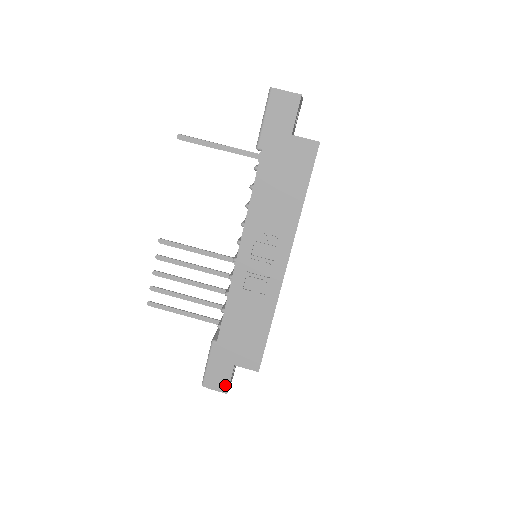
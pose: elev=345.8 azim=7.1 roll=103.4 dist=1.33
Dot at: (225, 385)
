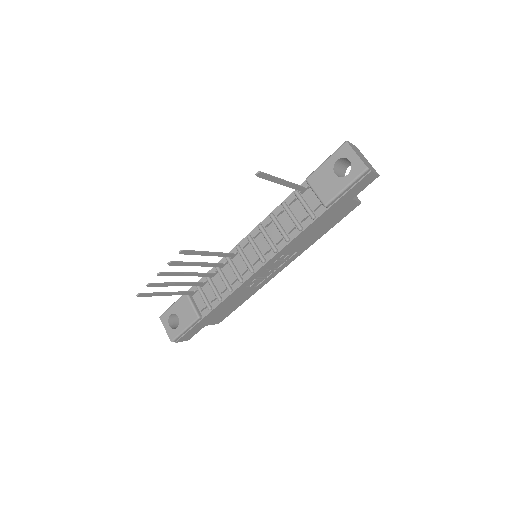
Dot at: (190, 337)
